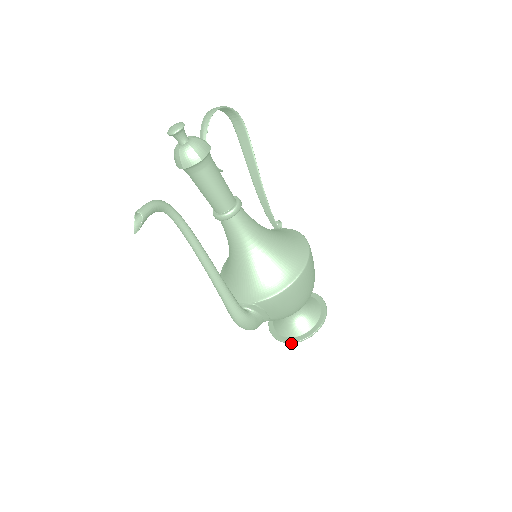
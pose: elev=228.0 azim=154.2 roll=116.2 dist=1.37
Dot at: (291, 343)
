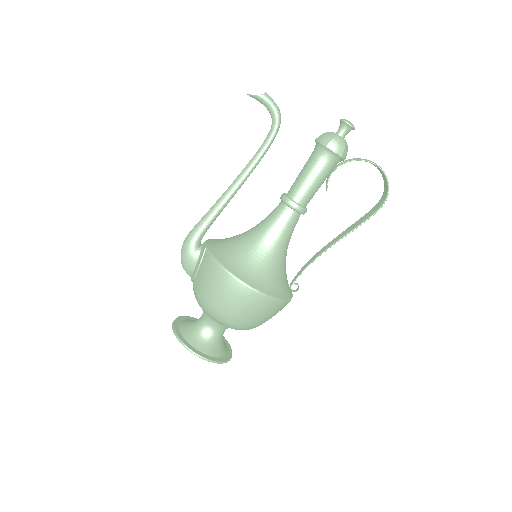
Dot at: (173, 326)
